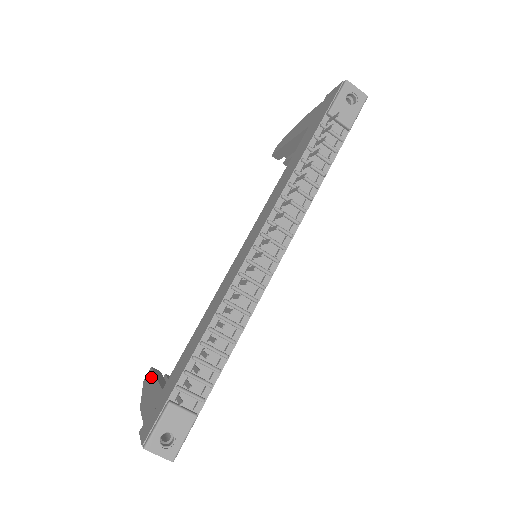
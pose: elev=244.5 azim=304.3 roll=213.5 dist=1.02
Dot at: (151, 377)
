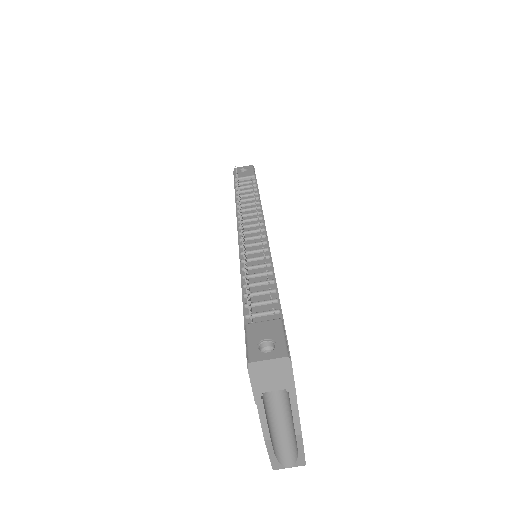
Dot at: occluded
